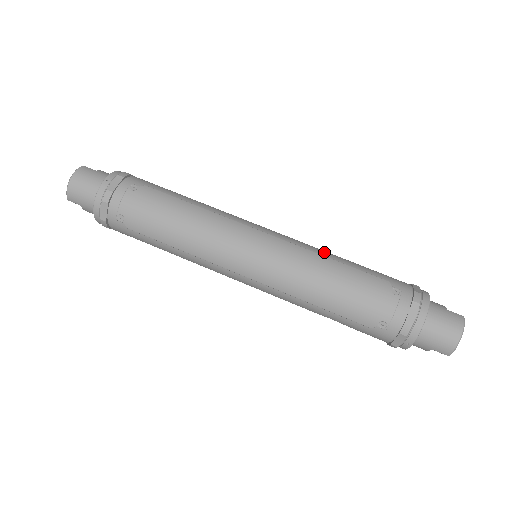
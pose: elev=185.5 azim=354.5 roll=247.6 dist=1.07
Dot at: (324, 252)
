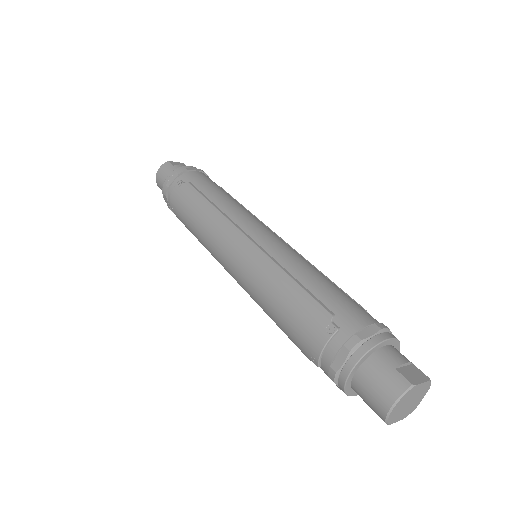
Dot at: (294, 266)
